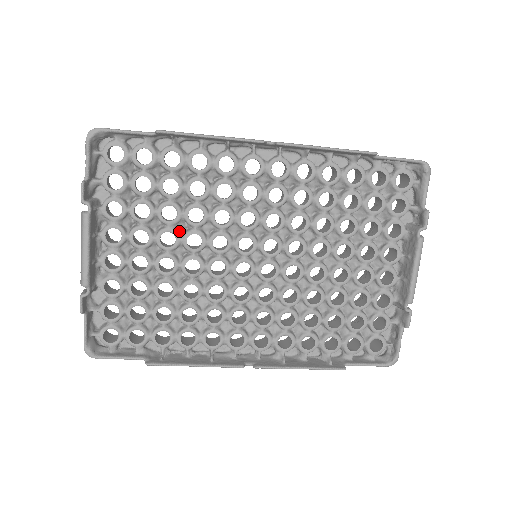
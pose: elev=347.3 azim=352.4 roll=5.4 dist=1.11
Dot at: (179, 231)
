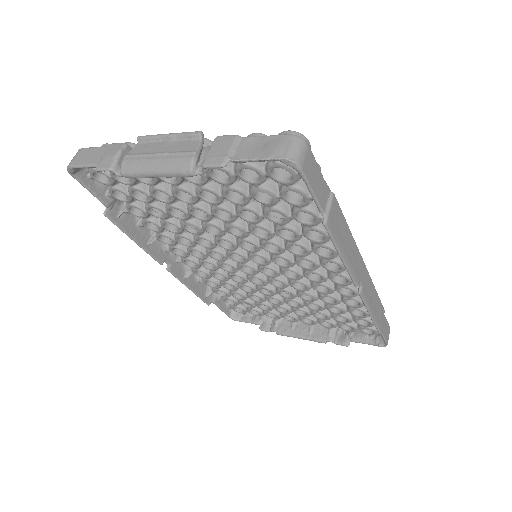
Dot at: occluded
